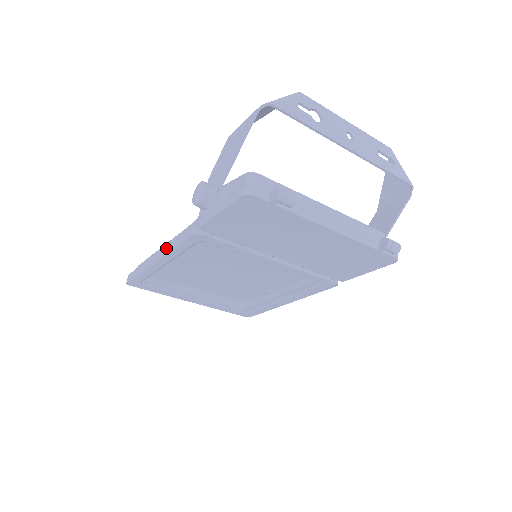
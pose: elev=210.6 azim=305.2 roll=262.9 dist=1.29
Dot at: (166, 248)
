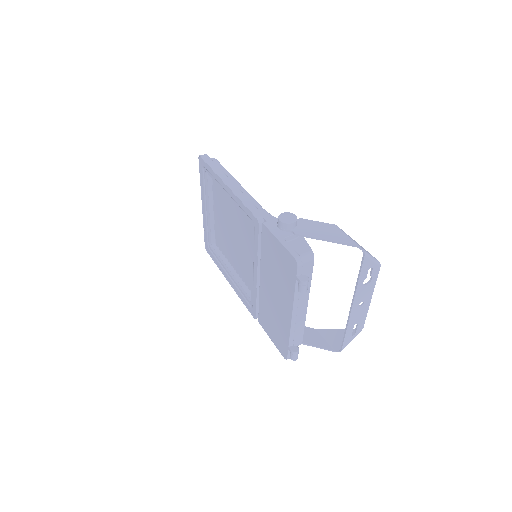
Dot at: (239, 193)
